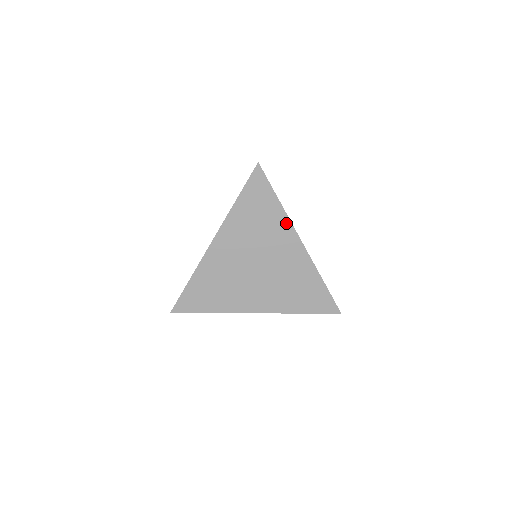
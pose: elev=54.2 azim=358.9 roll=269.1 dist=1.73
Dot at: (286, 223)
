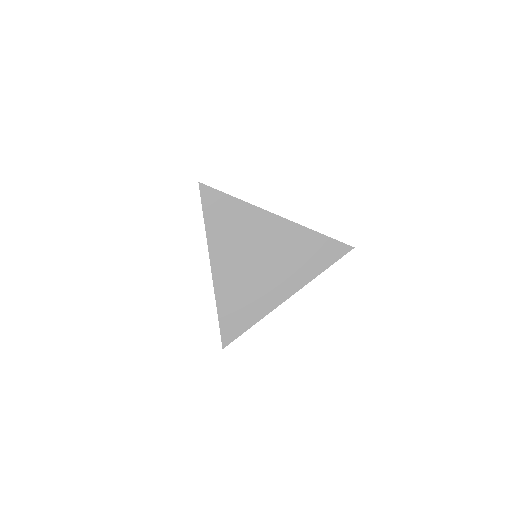
Dot at: (255, 211)
